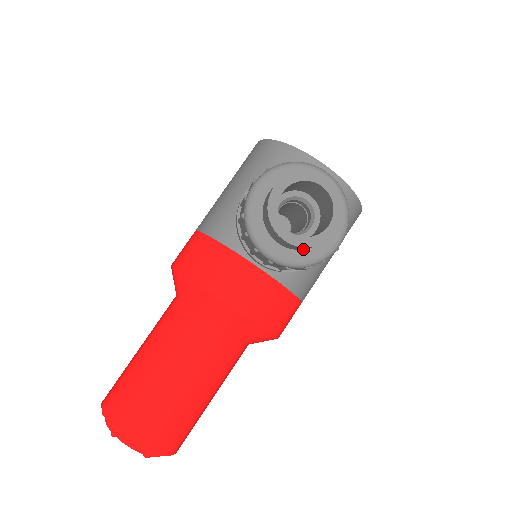
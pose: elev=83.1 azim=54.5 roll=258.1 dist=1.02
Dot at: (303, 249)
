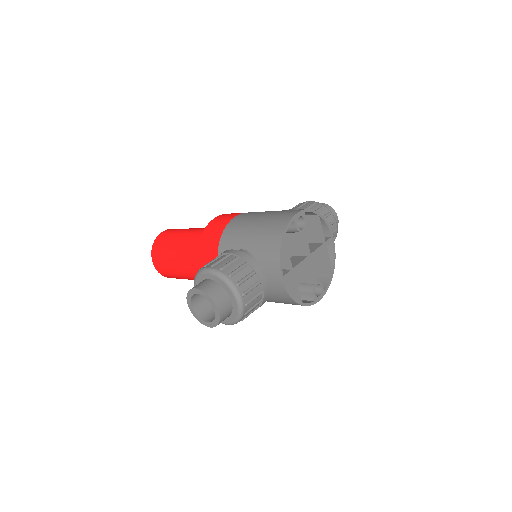
Dot at: (209, 309)
